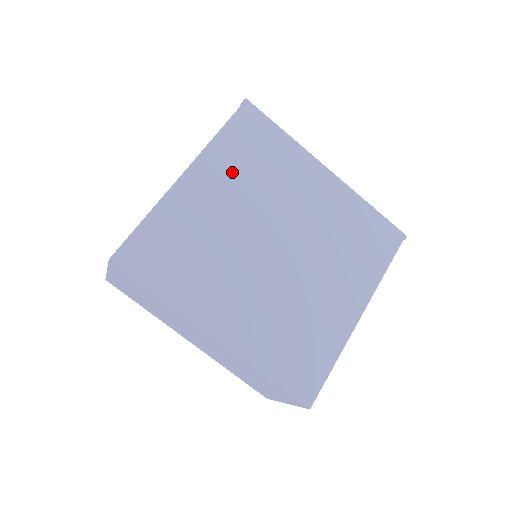
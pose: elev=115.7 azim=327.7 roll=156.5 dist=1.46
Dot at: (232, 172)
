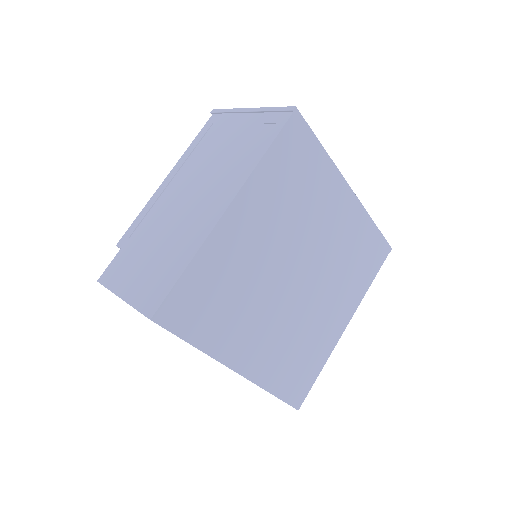
Dot at: (272, 202)
